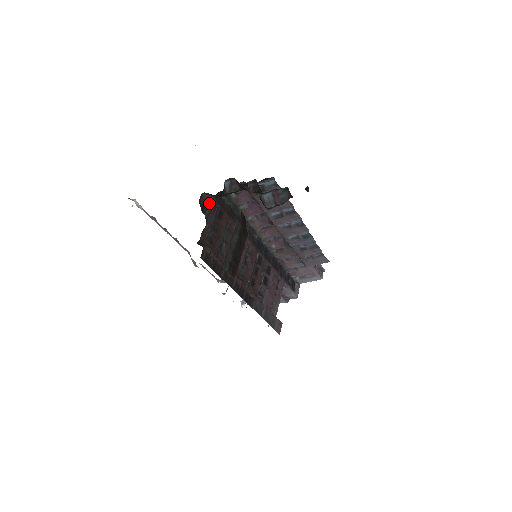
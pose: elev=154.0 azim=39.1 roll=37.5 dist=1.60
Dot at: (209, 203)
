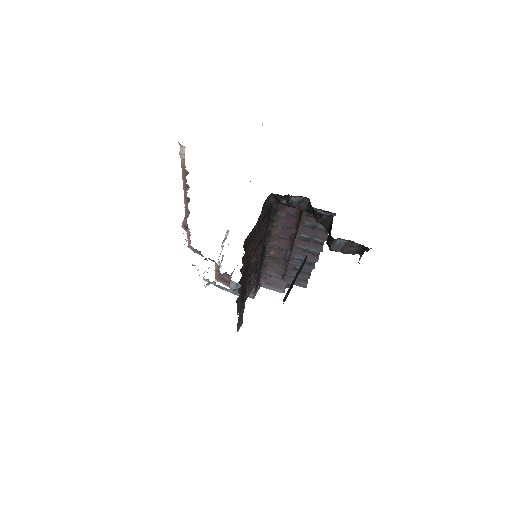
Dot at: (268, 203)
